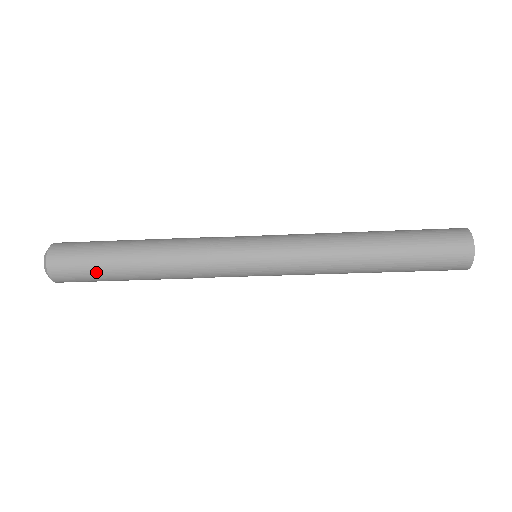
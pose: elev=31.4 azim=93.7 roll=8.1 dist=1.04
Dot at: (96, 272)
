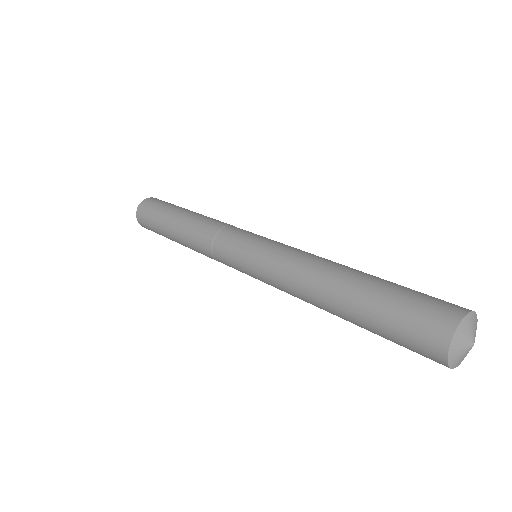
Dot at: (159, 233)
